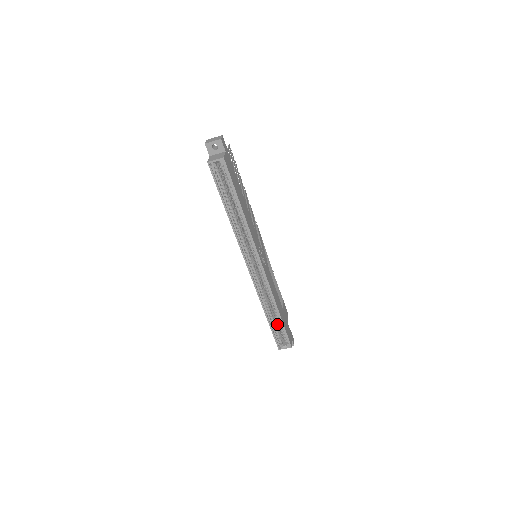
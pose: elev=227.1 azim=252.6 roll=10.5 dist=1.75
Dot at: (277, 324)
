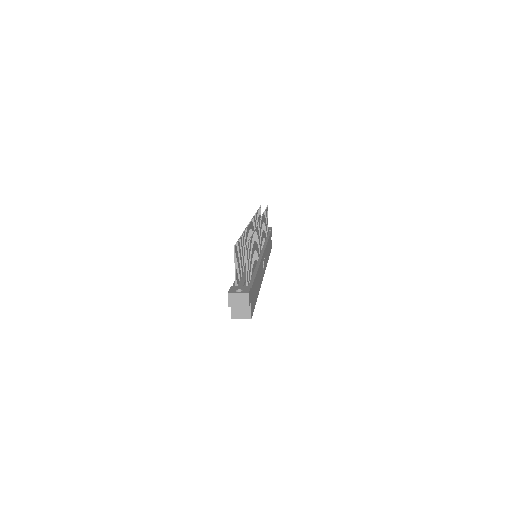
Dot at: occluded
